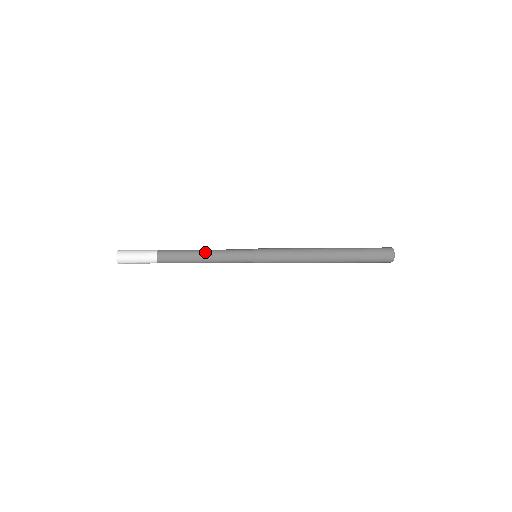
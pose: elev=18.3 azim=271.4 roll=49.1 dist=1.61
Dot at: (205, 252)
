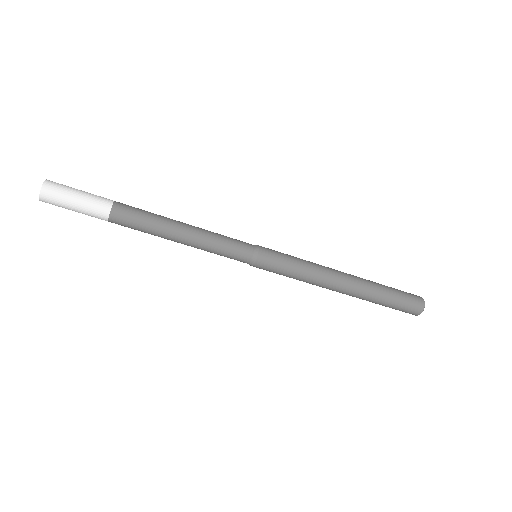
Dot at: (187, 233)
